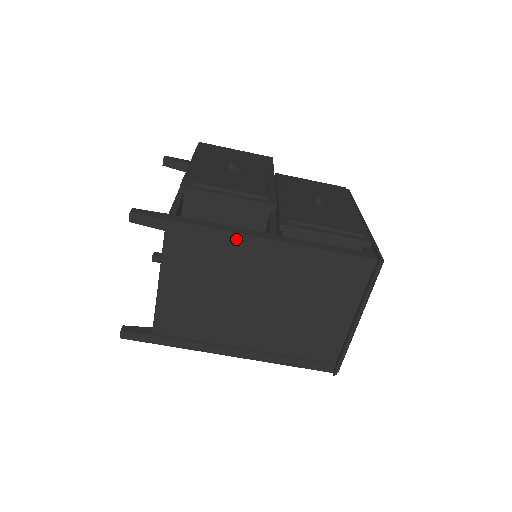
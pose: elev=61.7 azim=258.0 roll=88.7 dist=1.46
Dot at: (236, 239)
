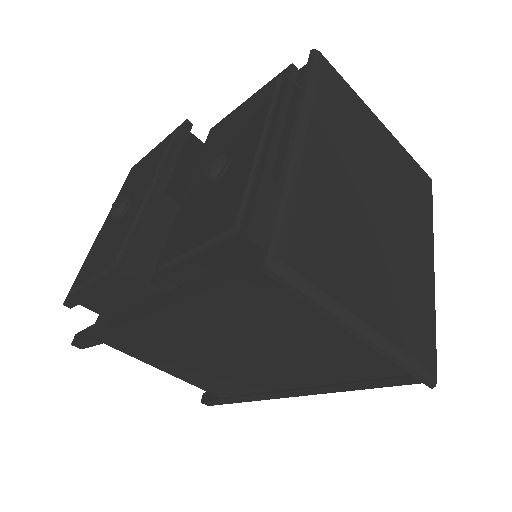
Dot at: (136, 326)
